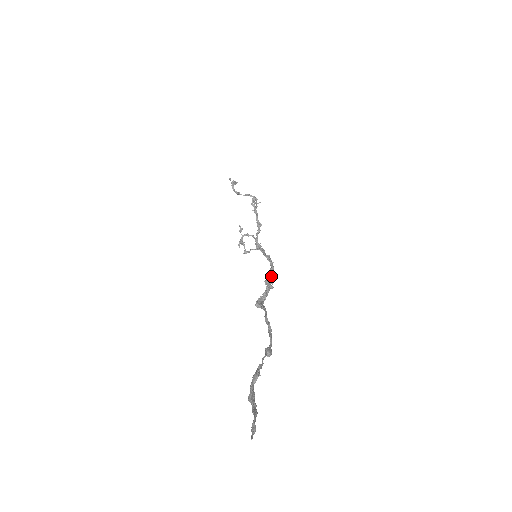
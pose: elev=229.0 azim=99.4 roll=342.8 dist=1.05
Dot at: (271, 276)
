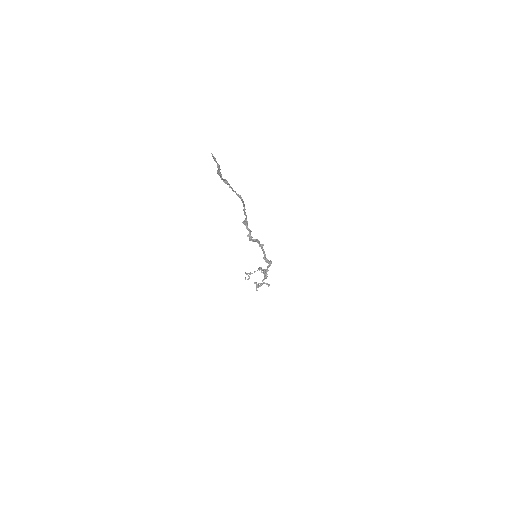
Dot at: (270, 262)
